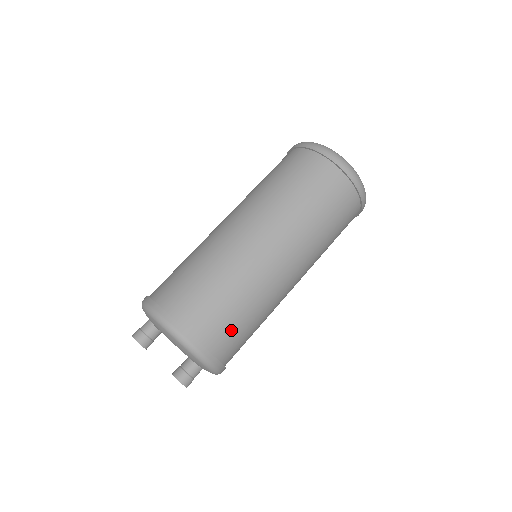
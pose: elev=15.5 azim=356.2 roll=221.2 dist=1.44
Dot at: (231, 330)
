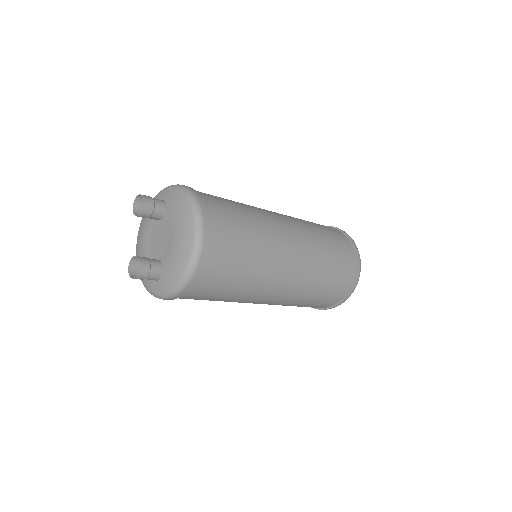
Dot at: (221, 280)
